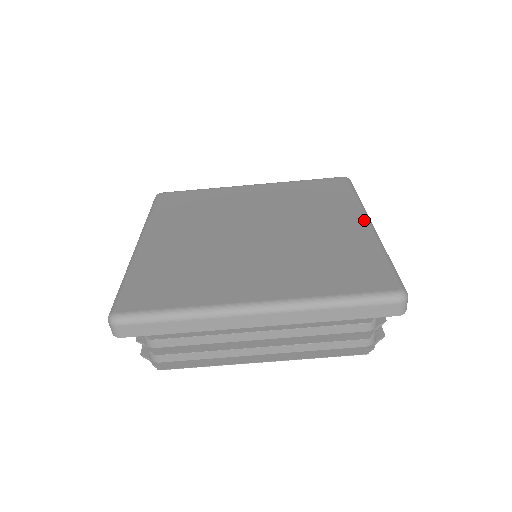
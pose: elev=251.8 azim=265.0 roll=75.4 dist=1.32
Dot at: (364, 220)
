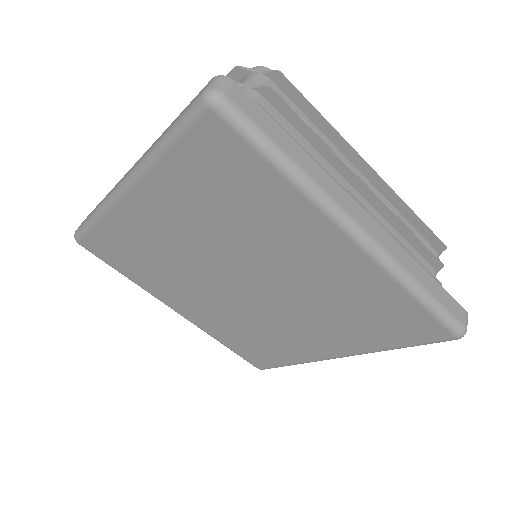
Dot at: (346, 239)
